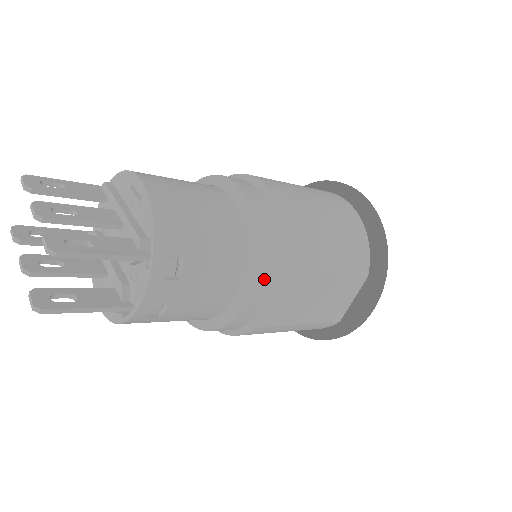
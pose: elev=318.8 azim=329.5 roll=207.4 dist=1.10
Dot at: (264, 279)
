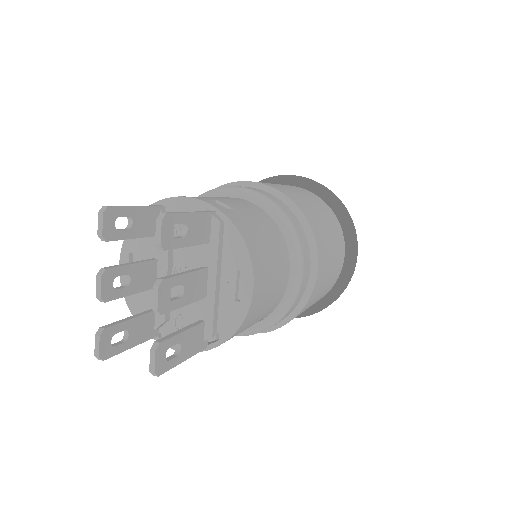
Dot at: occluded
